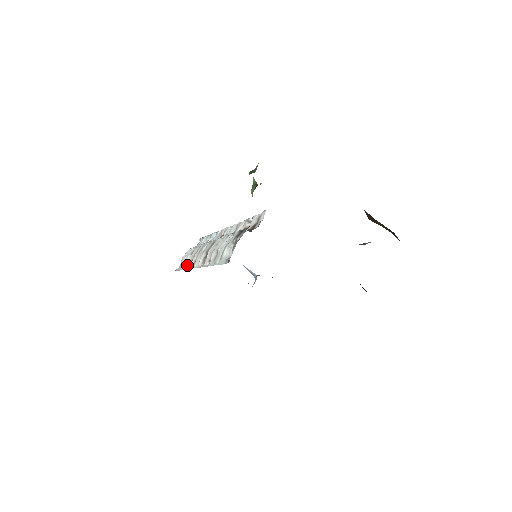
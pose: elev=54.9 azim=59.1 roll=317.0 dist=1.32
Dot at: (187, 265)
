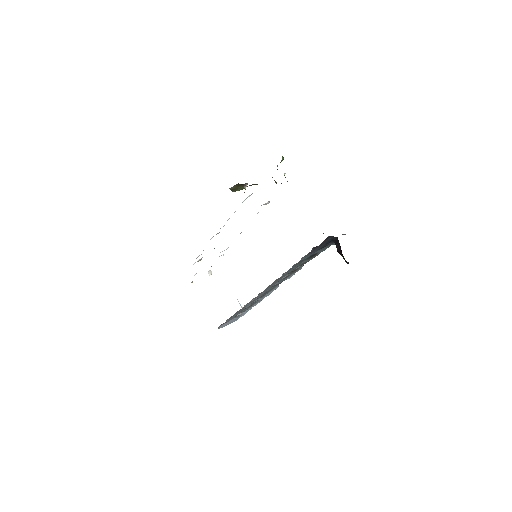
Dot at: (195, 262)
